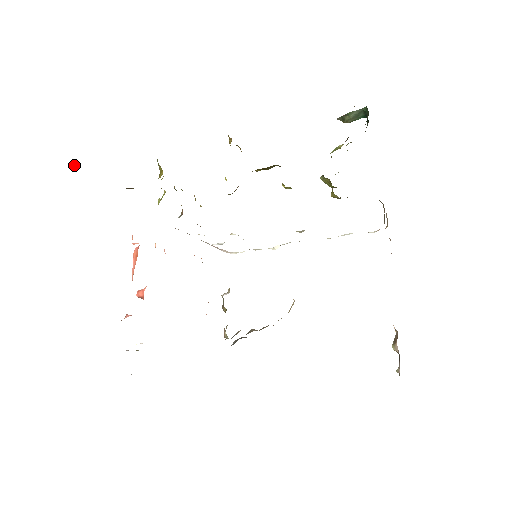
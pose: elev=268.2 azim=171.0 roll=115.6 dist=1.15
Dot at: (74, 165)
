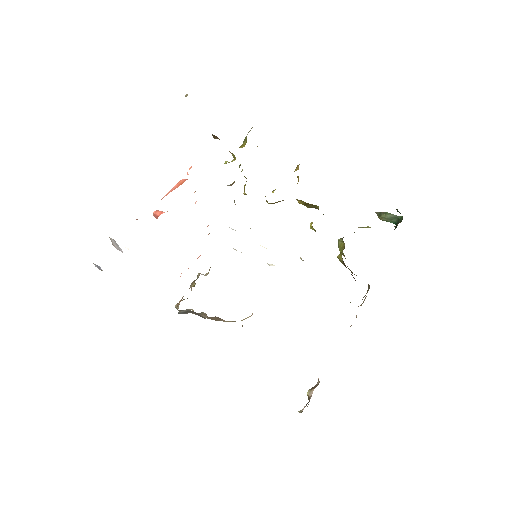
Dot at: (185, 96)
